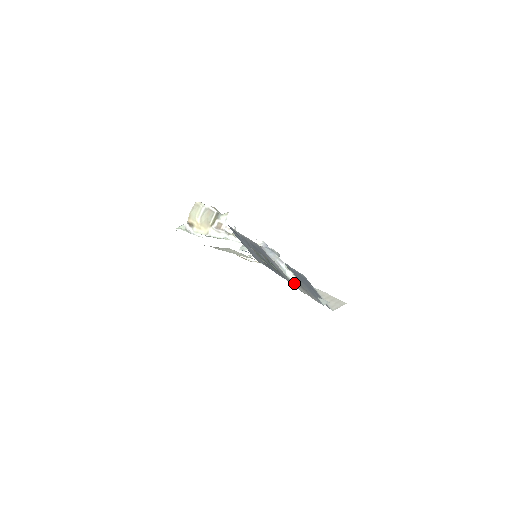
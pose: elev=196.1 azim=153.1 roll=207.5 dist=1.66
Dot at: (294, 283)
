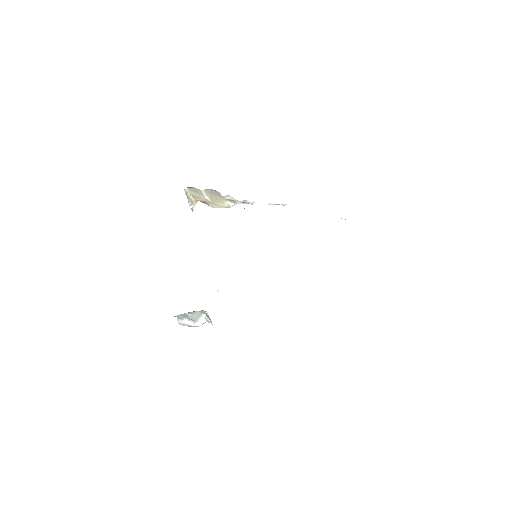
Dot at: (345, 219)
